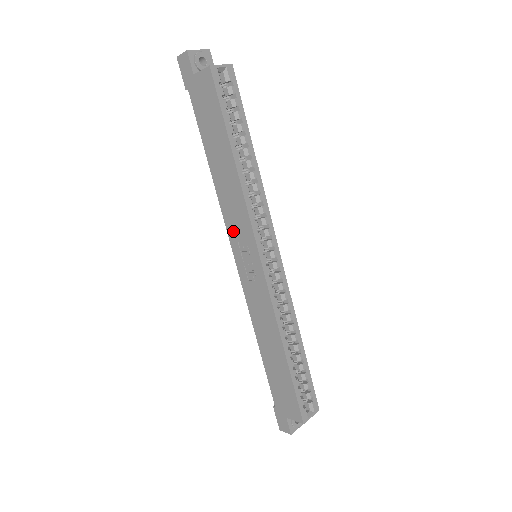
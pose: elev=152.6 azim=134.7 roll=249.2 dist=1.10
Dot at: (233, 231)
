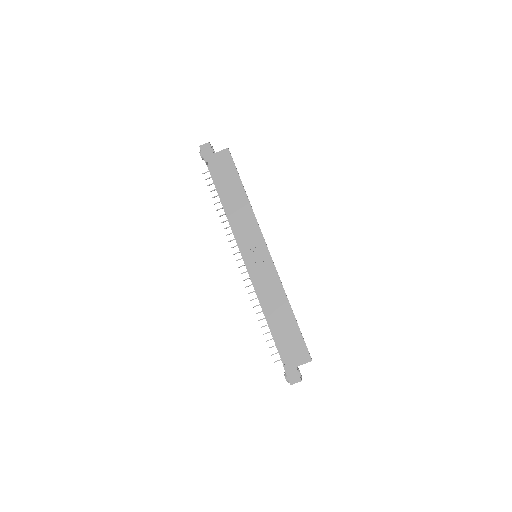
Dot at: (244, 238)
